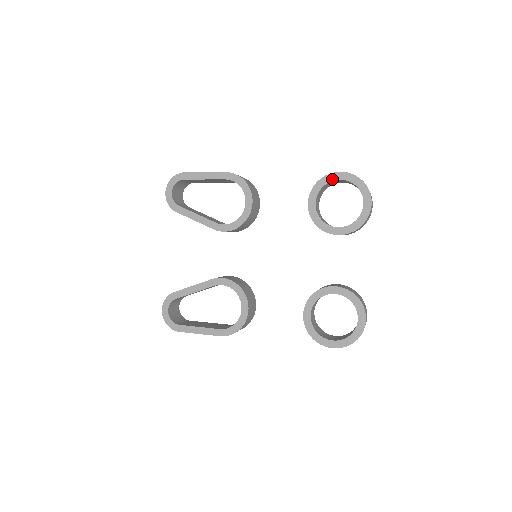
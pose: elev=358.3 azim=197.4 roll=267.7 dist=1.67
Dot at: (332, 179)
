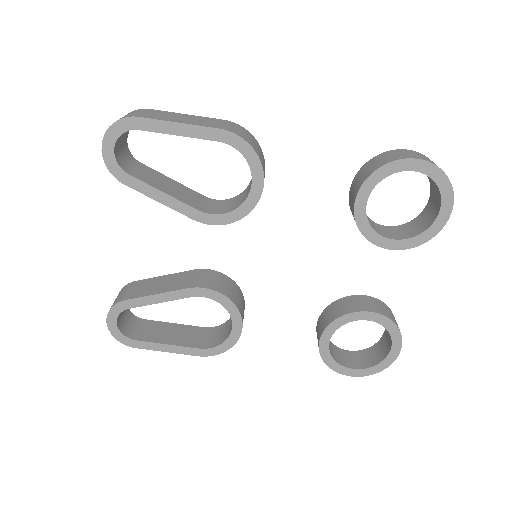
Dot at: (402, 168)
